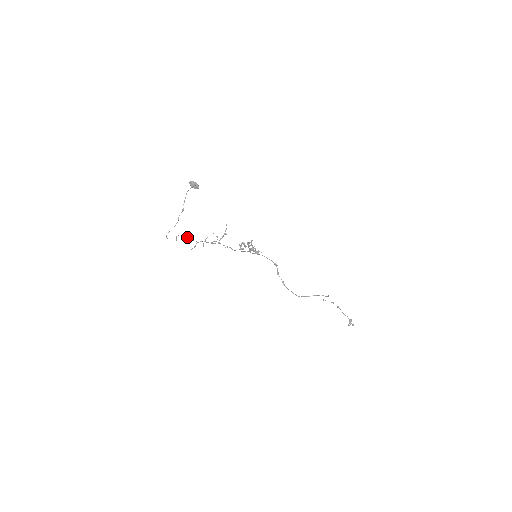
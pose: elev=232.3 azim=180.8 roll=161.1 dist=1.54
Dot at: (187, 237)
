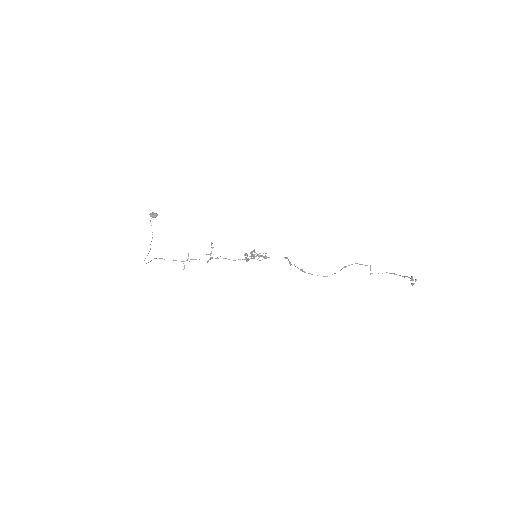
Dot at: occluded
